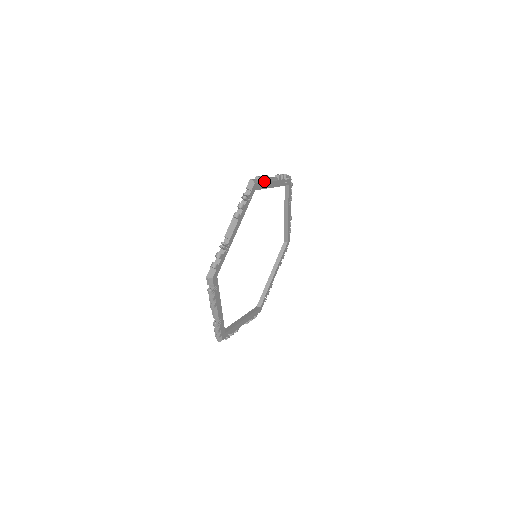
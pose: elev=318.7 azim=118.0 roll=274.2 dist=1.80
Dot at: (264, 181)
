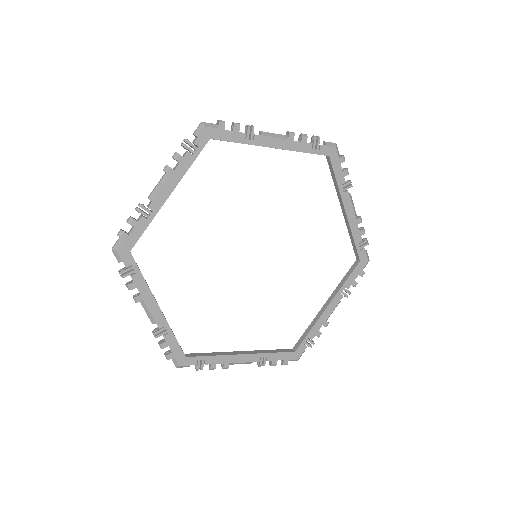
Dot at: (344, 174)
